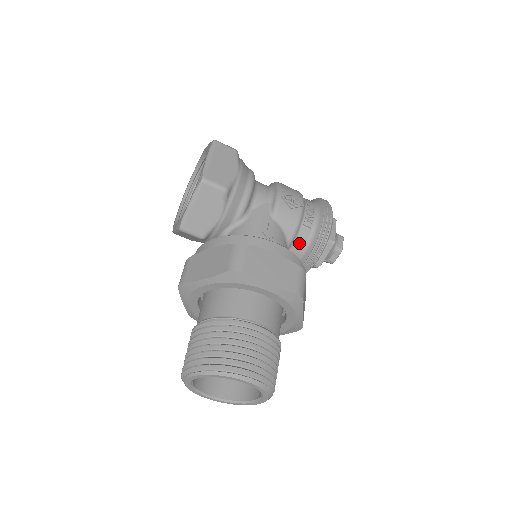
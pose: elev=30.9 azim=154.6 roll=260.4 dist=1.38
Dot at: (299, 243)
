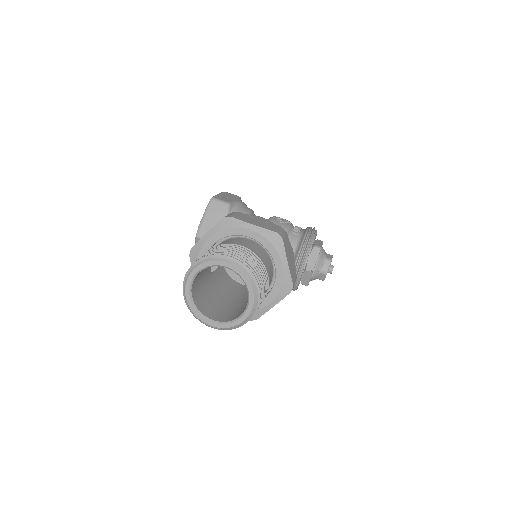
Dot at: occluded
